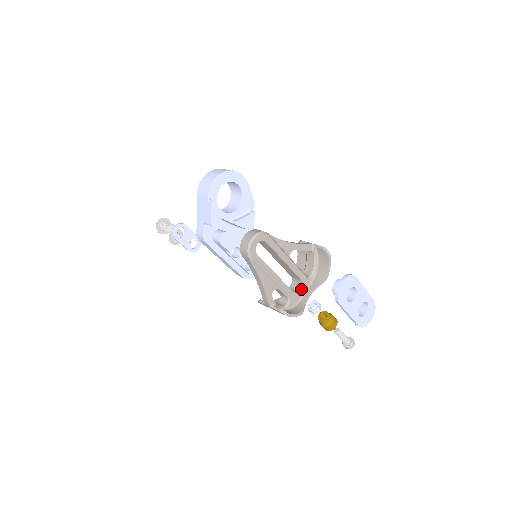
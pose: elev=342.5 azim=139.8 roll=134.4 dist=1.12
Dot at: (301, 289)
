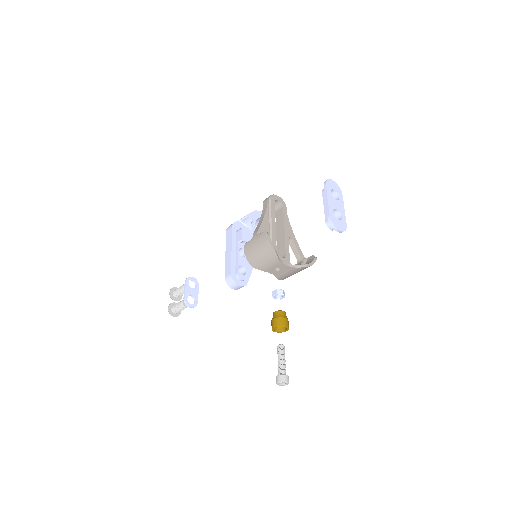
Dot at: (282, 259)
